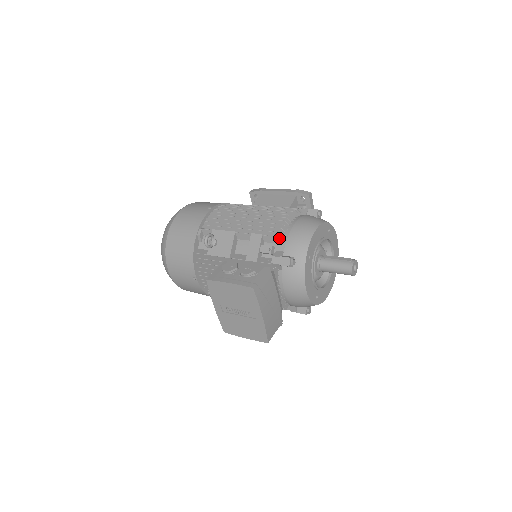
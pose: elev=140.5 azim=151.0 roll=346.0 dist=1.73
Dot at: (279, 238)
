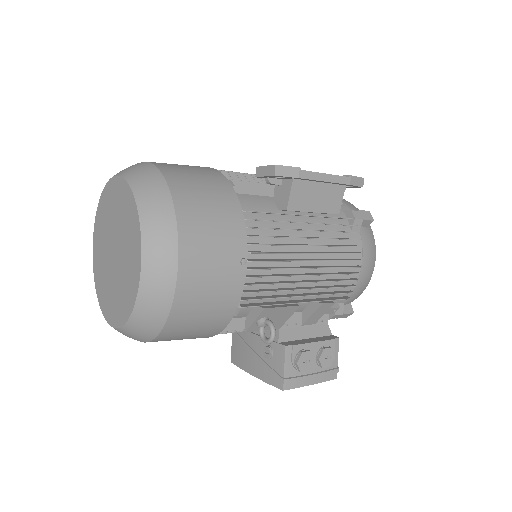
Dot at: occluded
